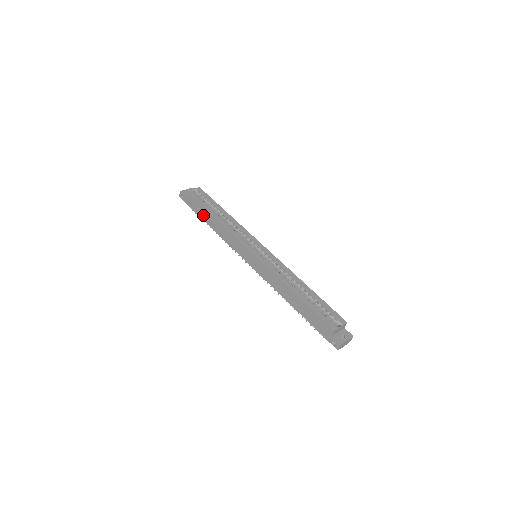
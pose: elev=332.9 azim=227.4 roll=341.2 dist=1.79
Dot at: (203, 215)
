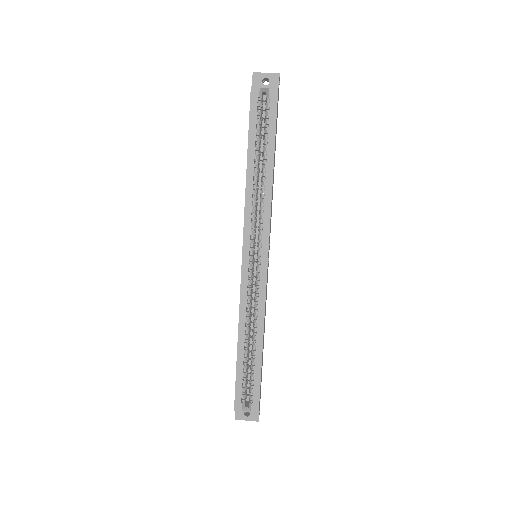
Dot at: occluded
